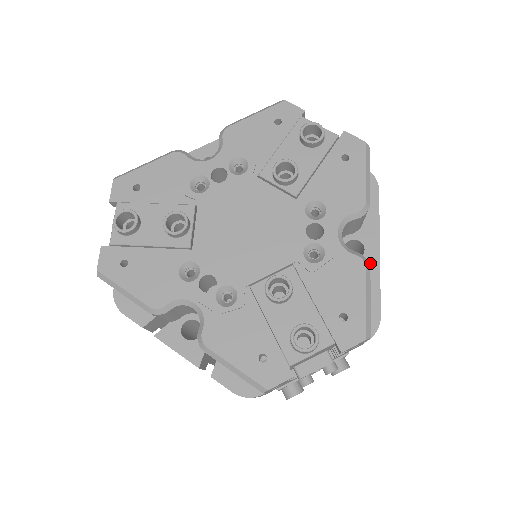
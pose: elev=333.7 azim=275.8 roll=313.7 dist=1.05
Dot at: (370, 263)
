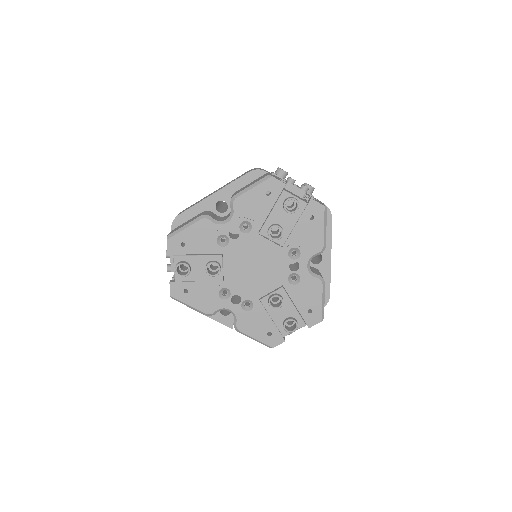
Dot at: (325, 266)
